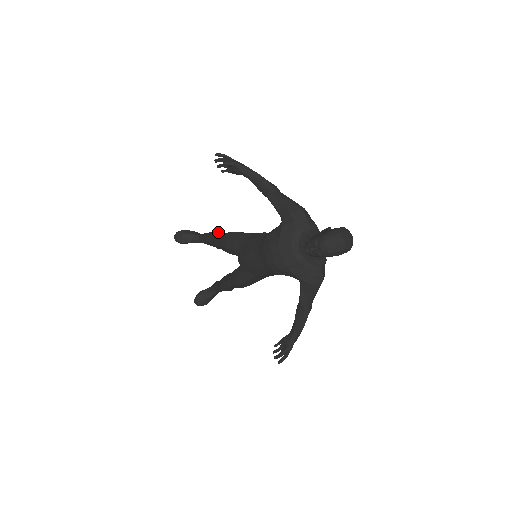
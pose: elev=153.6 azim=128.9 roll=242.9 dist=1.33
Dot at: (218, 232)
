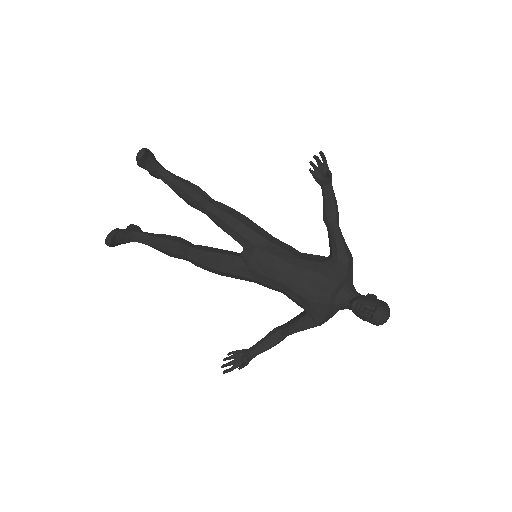
Dot at: (204, 191)
